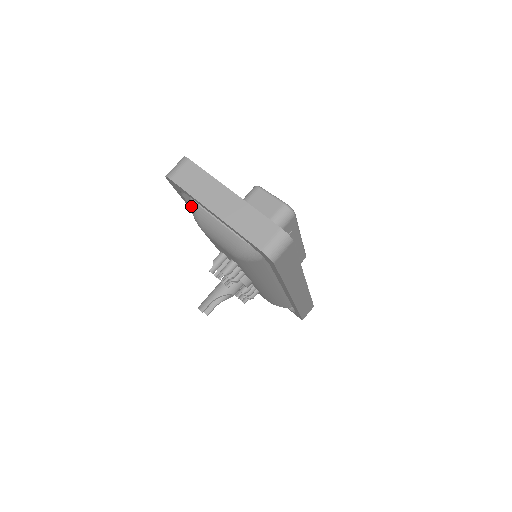
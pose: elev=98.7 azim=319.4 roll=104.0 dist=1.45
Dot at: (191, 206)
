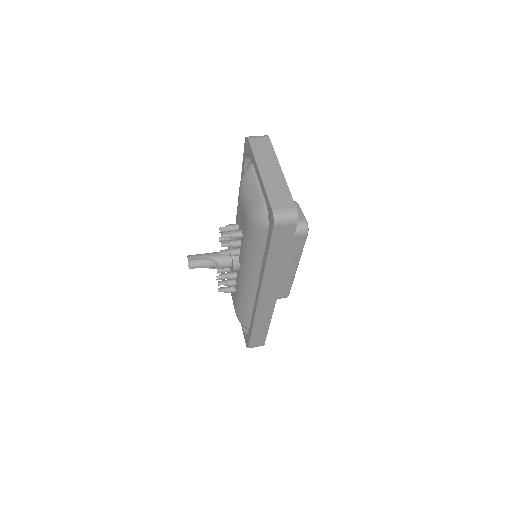
Dot at: (246, 168)
